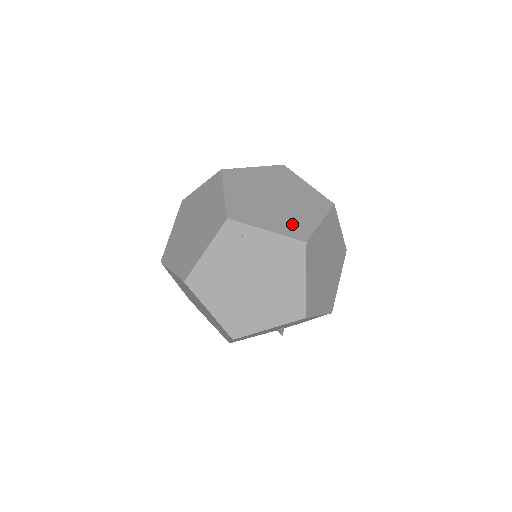
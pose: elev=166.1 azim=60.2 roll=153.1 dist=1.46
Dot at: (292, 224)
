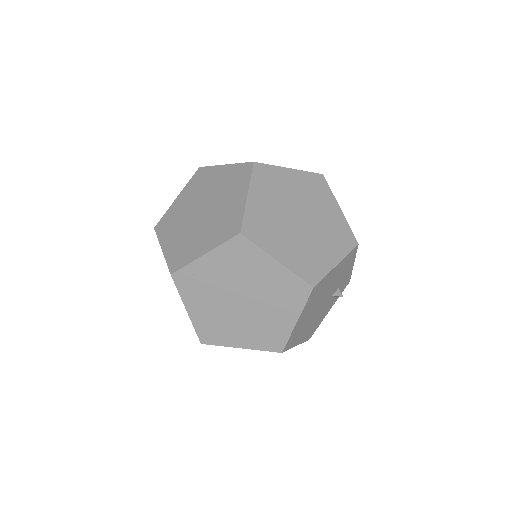
Dot at: (223, 226)
